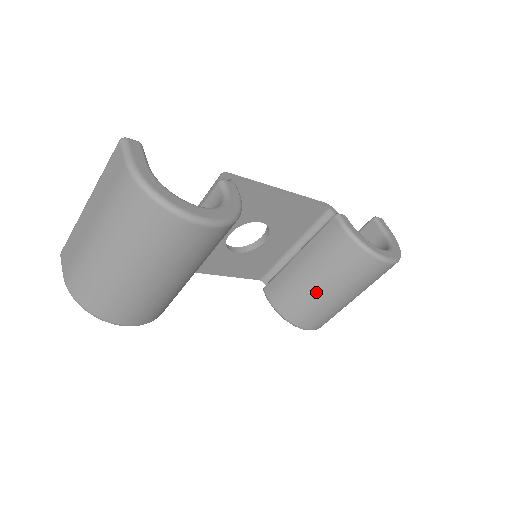
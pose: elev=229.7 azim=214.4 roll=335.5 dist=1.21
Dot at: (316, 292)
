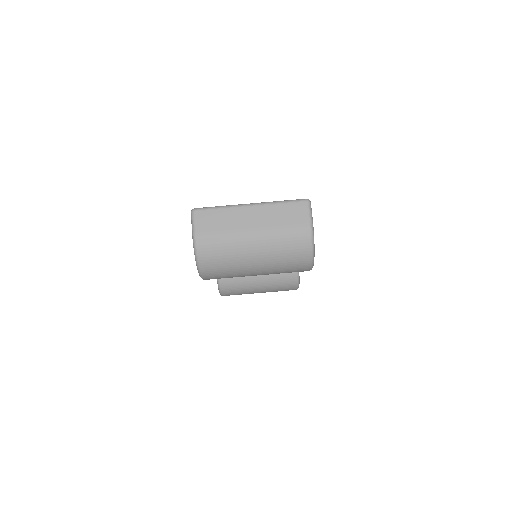
Dot at: (253, 283)
